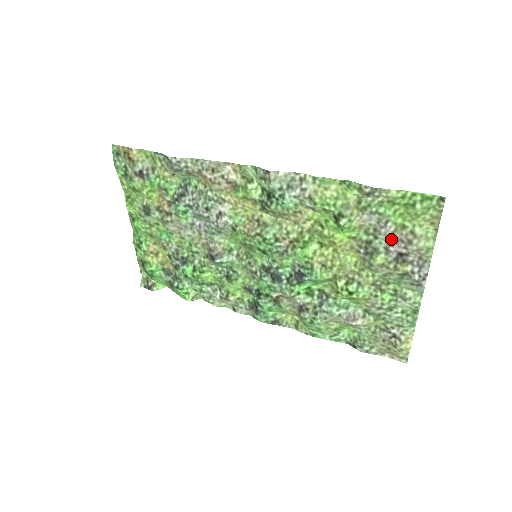
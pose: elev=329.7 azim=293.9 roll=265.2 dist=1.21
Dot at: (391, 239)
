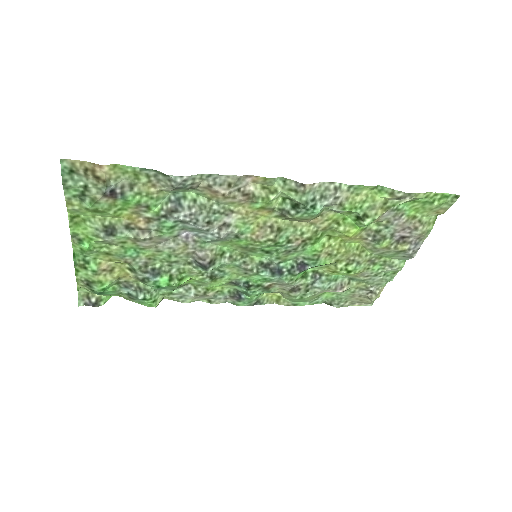
Dot at: (400, 227)
